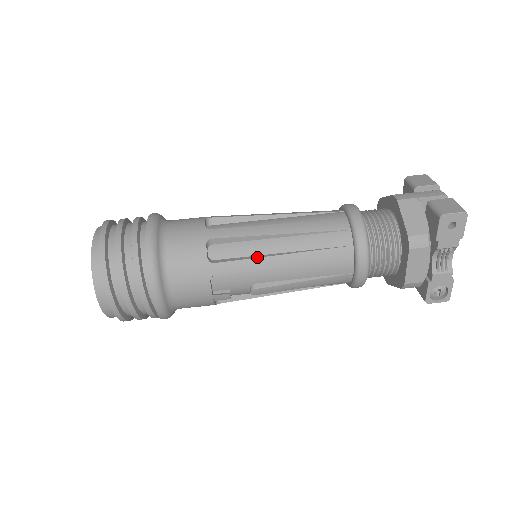
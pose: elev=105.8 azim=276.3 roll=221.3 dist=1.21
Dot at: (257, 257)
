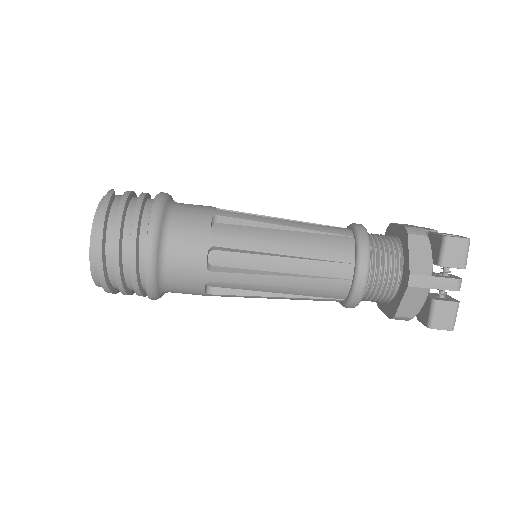
Dot at: (252, 295)
